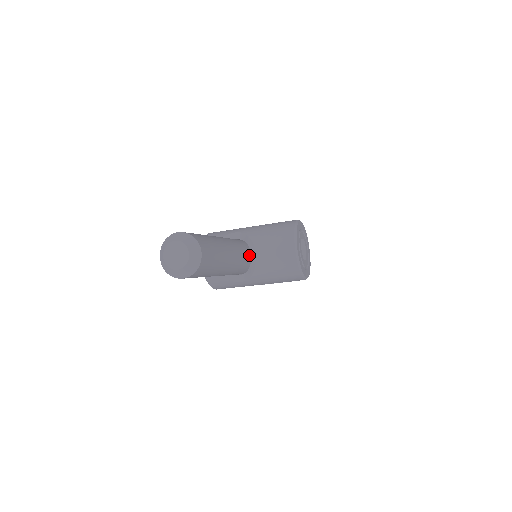
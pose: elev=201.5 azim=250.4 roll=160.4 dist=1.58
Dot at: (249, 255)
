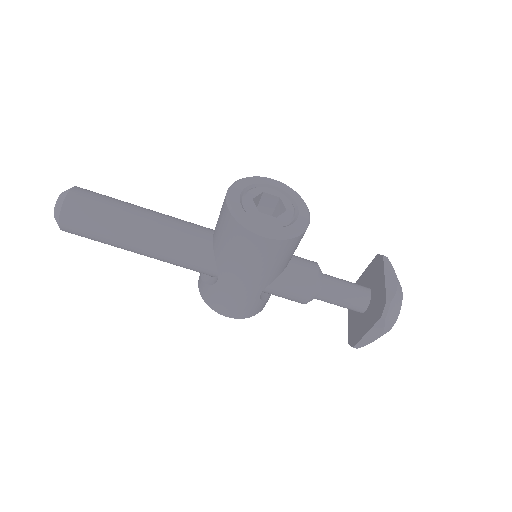
Dot at: (210, 236)
